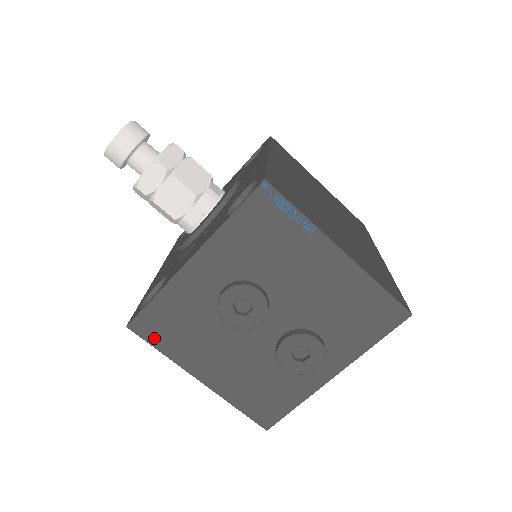
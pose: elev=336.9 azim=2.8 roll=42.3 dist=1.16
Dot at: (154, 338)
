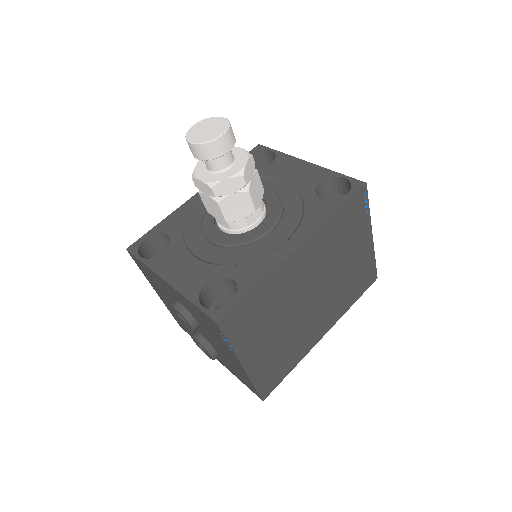
Dot at: (139, 266)
